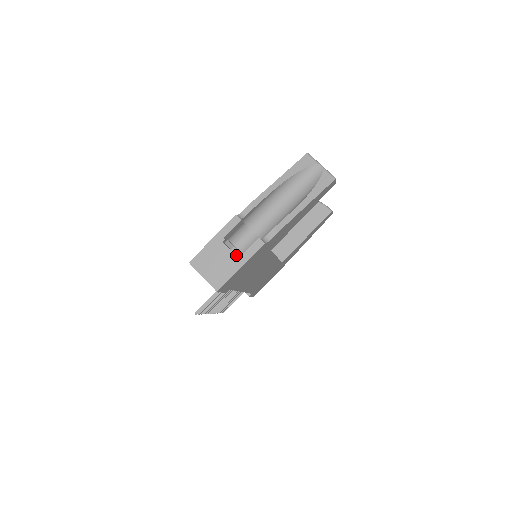
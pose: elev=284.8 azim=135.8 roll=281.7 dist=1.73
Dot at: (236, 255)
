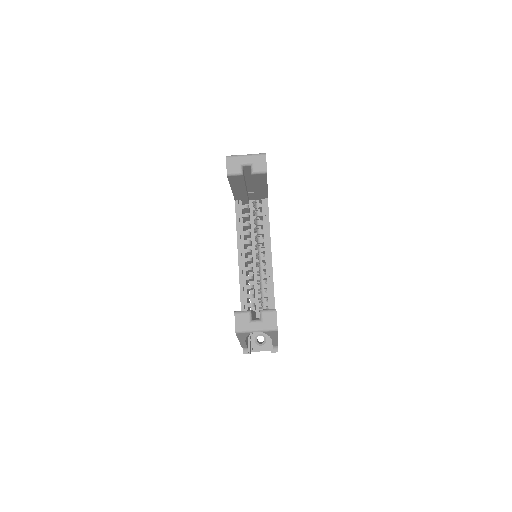
Dot at: (267, 348)
